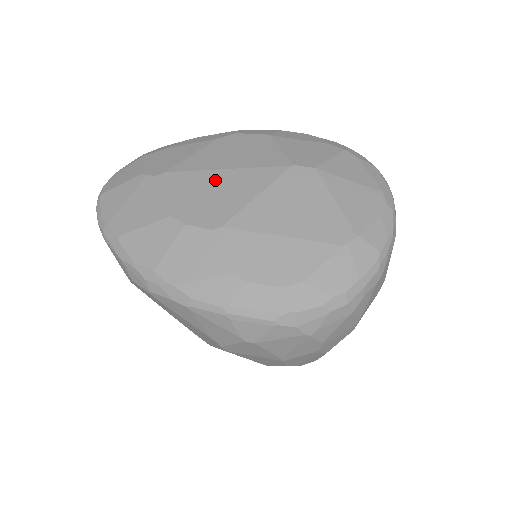
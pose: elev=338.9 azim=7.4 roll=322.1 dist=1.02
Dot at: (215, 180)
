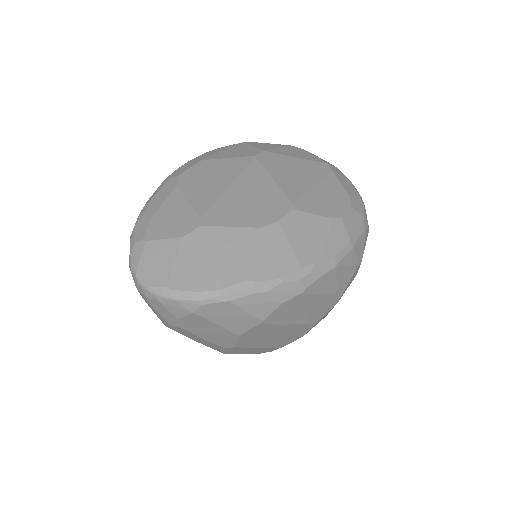
Dot at: (238, 194)
